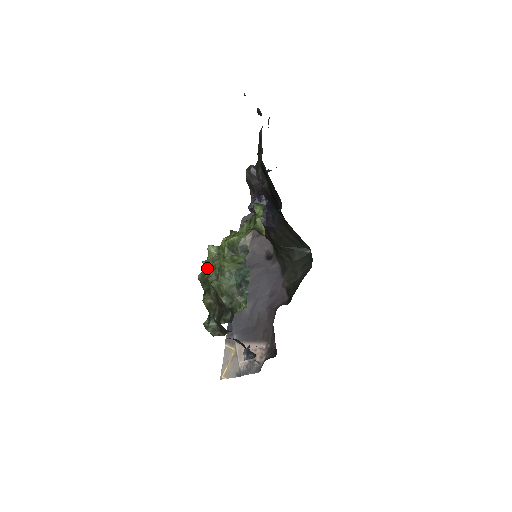
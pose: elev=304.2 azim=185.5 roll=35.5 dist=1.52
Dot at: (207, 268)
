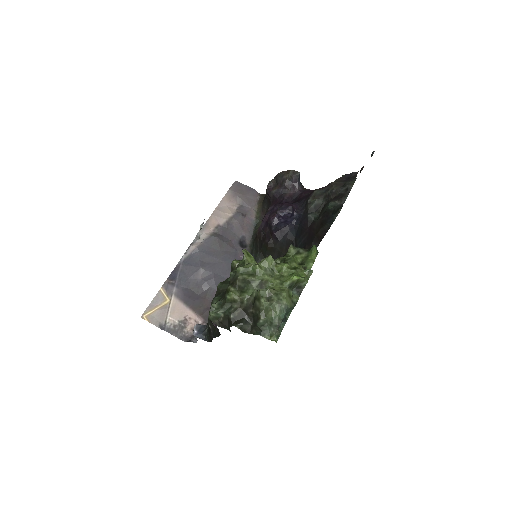
Dot at: (256, 272)
